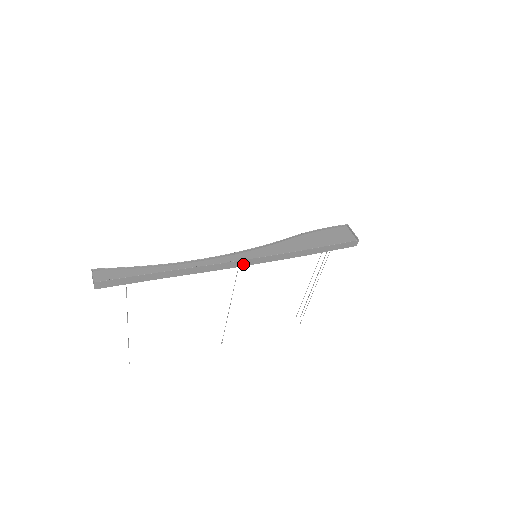
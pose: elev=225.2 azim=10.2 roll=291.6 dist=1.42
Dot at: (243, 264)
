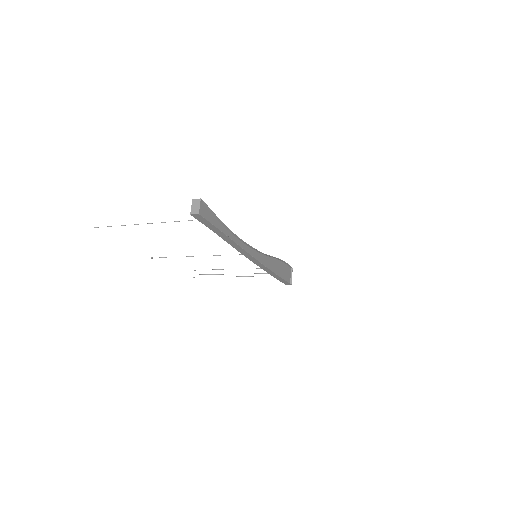
Dot at: (251, 259)
